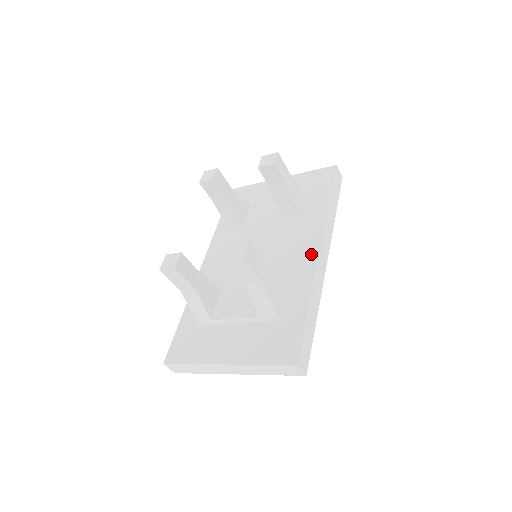
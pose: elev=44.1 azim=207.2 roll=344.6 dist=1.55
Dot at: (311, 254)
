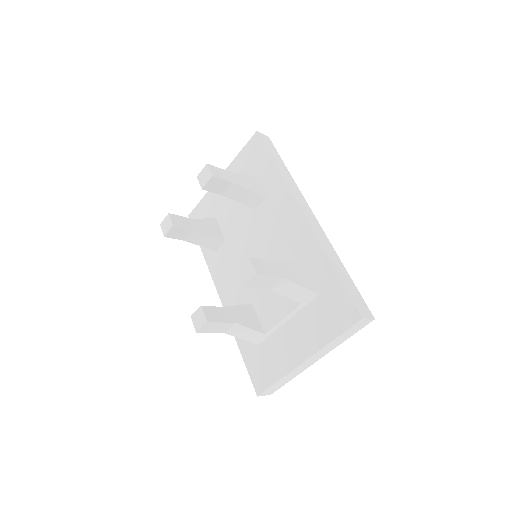
Dot at: (299, 221)
